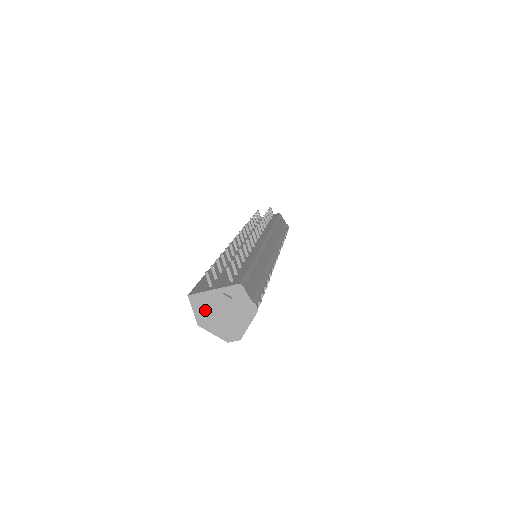
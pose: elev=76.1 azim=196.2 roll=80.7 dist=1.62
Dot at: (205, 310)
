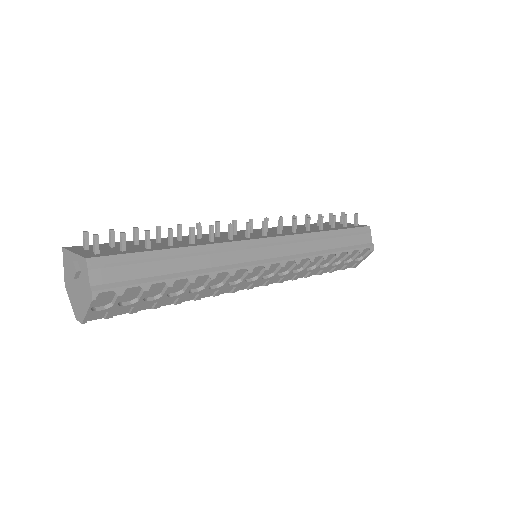
Dot at: (69, 272)
